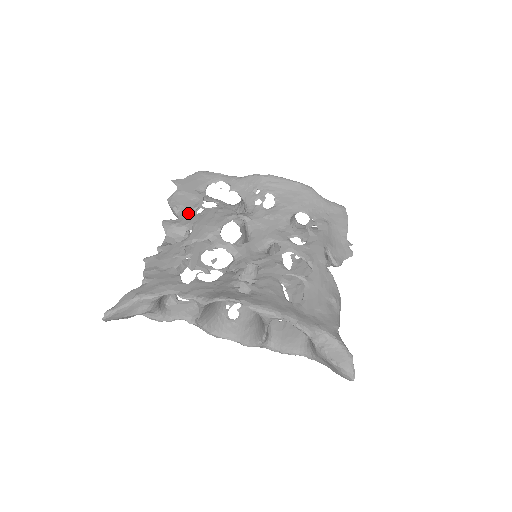
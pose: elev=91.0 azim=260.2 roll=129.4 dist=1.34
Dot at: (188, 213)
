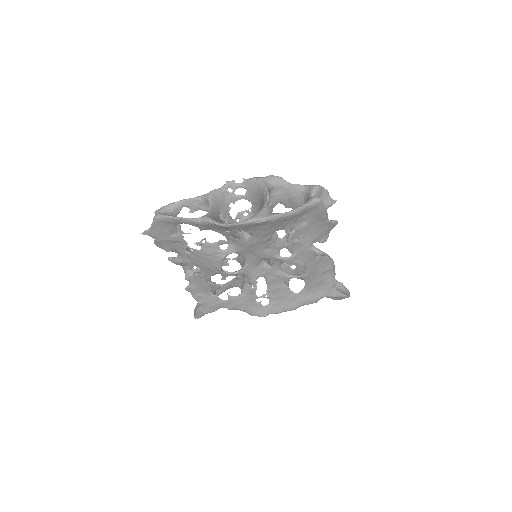
Dot at: (183, 253)
